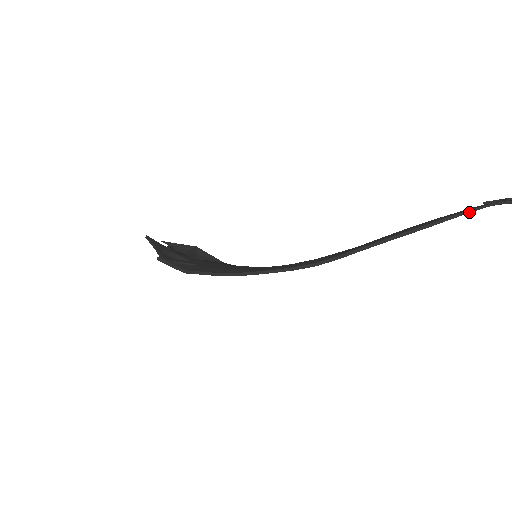
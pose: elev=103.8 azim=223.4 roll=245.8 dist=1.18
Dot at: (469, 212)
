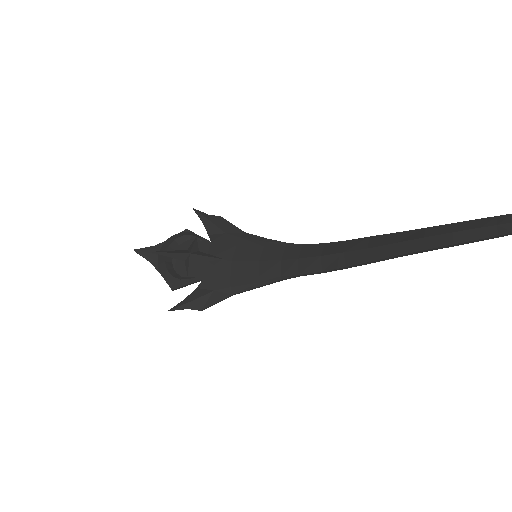
Dot at: (506, 235)
